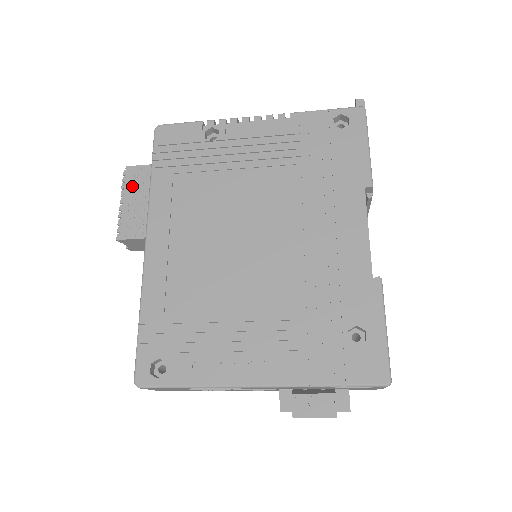
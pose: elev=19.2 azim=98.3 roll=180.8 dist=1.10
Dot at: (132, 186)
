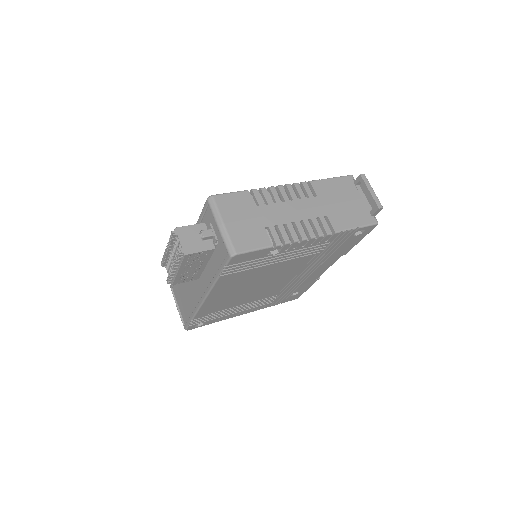
Dot at: (188, 263)
